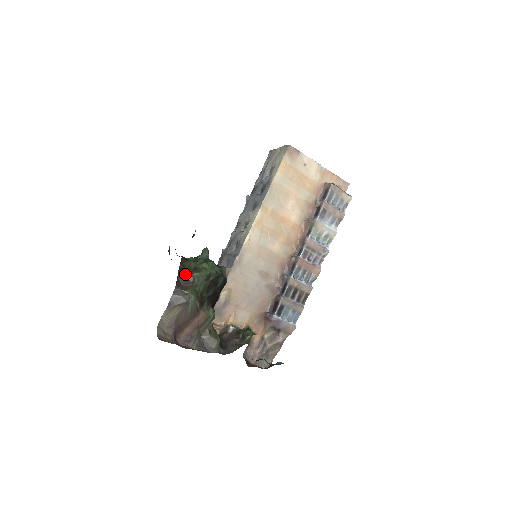
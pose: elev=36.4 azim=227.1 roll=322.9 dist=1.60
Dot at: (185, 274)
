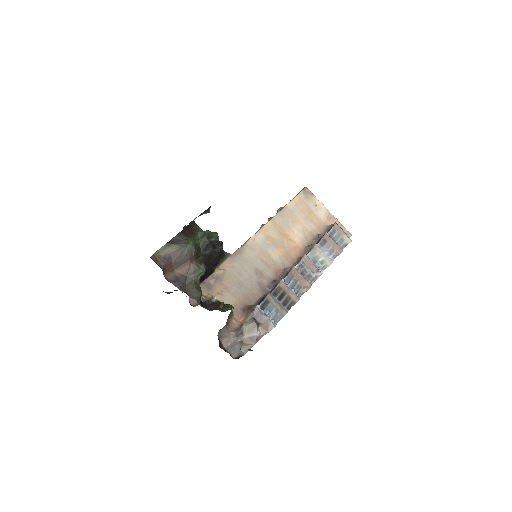
Dot at: (192, 229)
